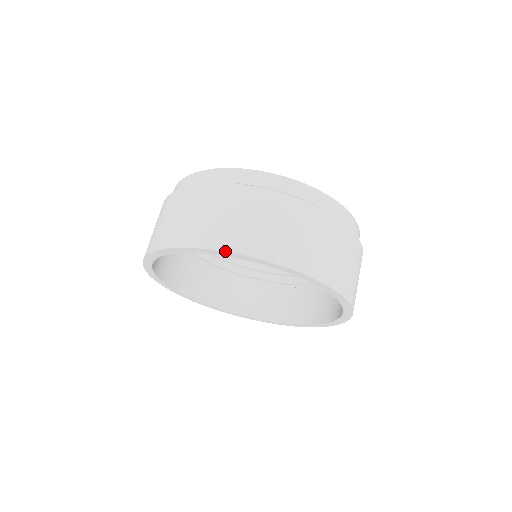
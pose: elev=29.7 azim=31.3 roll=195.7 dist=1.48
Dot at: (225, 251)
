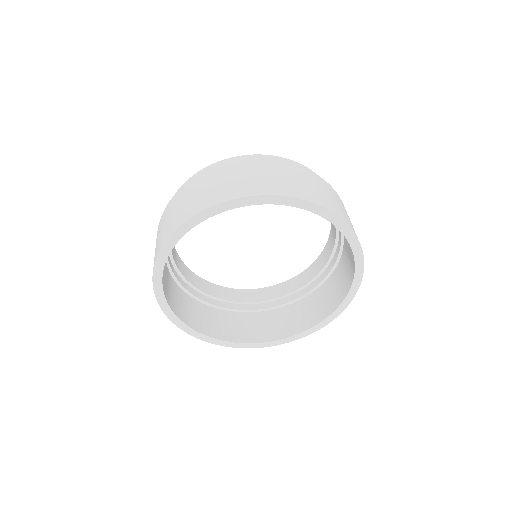
Dot at: (313, 202)
